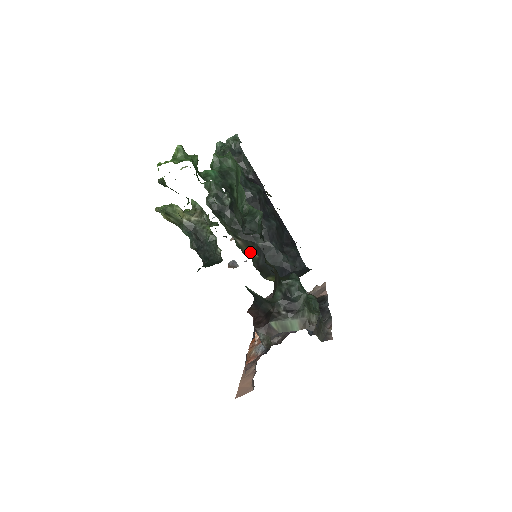
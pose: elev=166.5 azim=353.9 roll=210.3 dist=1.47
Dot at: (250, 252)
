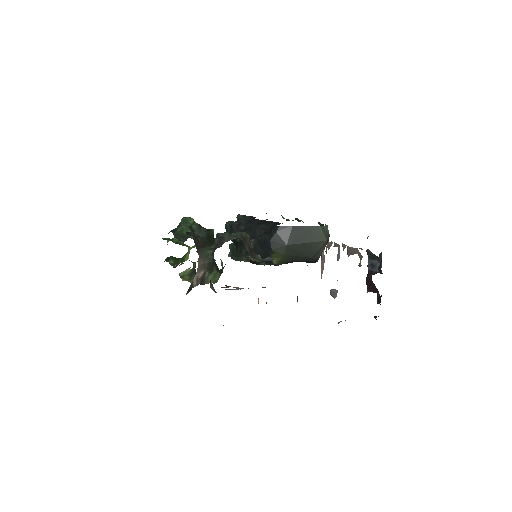
Dot at: occluded
